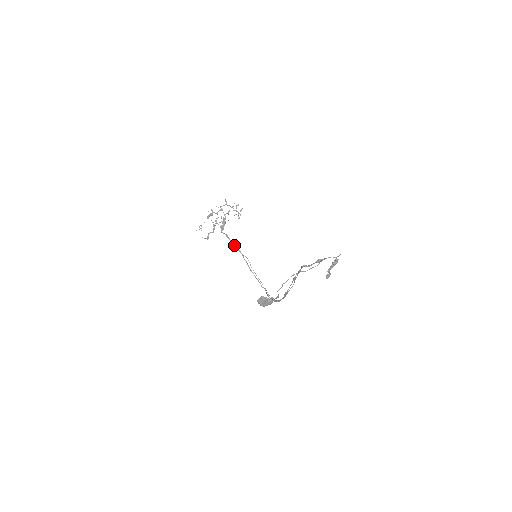
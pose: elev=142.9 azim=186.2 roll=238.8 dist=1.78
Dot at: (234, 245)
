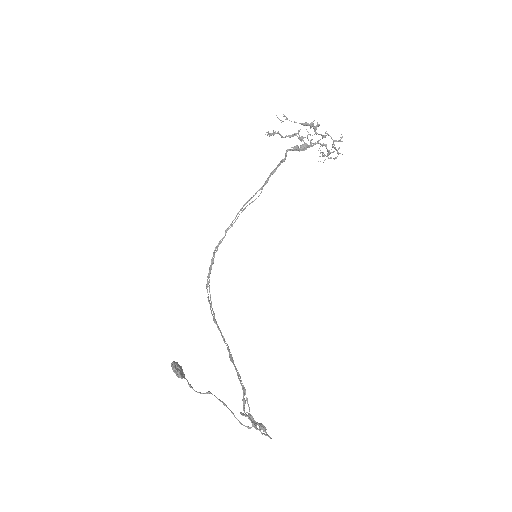
Dot at: (273, 173)
